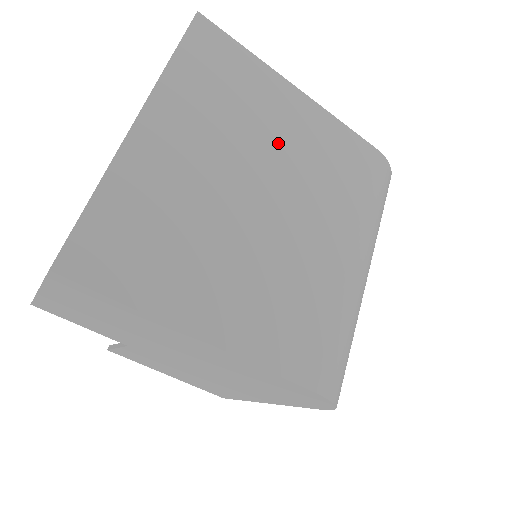
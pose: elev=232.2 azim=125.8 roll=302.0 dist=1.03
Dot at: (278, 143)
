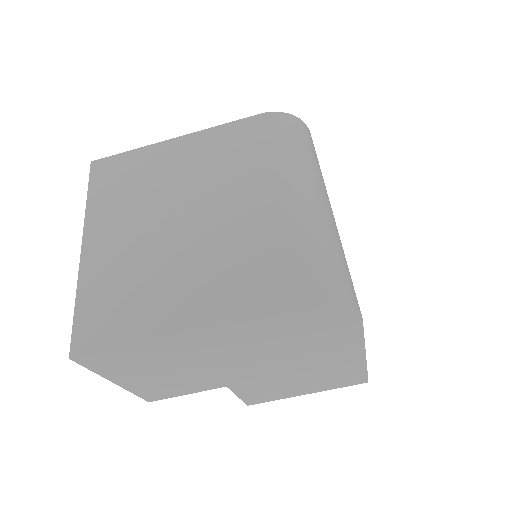
Dot at: (178, 179)
